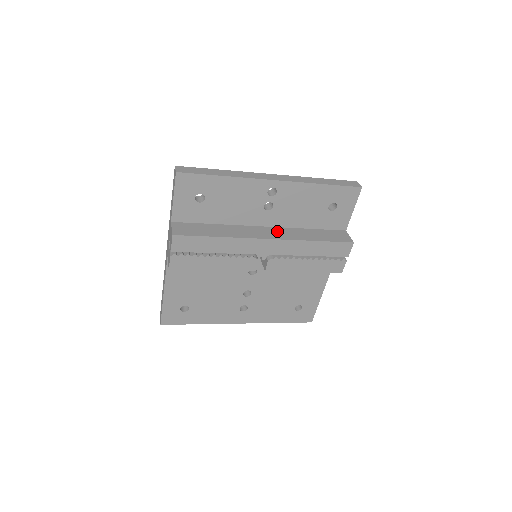
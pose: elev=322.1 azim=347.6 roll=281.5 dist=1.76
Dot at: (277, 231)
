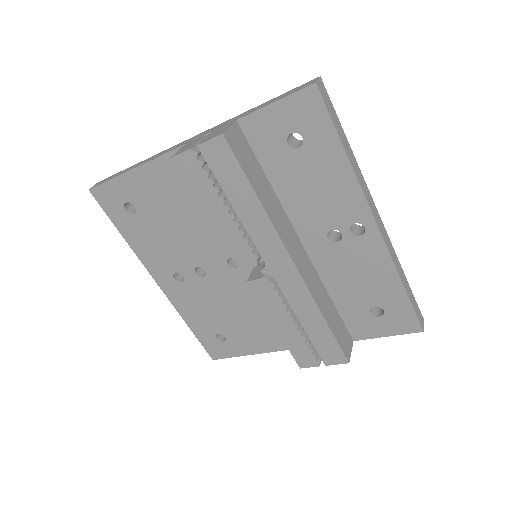
Dot at: (308, 265)
